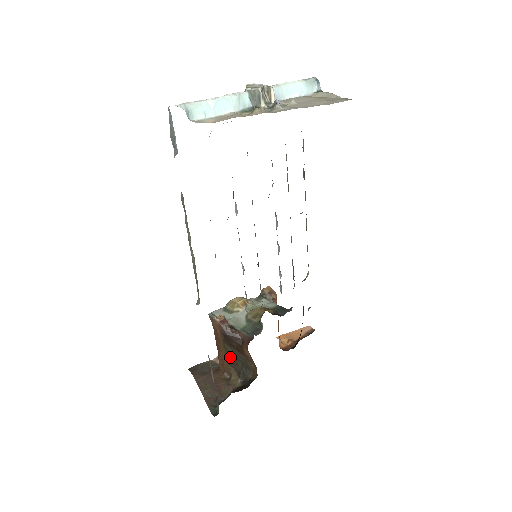
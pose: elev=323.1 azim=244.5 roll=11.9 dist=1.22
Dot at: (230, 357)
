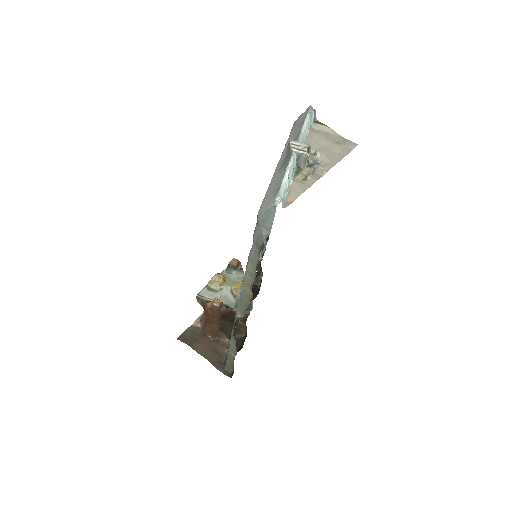
Dot at: (222, 326)
